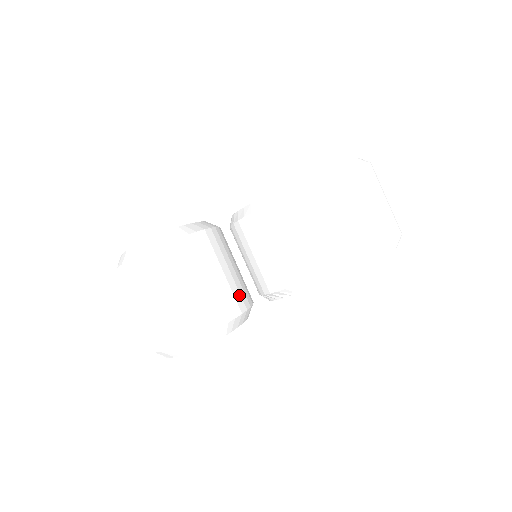
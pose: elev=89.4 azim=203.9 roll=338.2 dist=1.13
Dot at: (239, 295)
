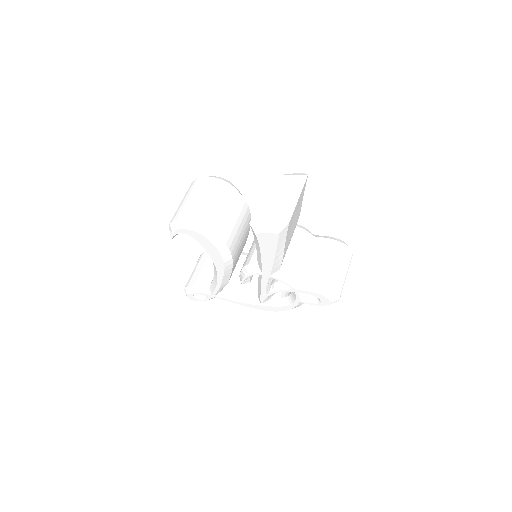
Dot at: (229, 235)
